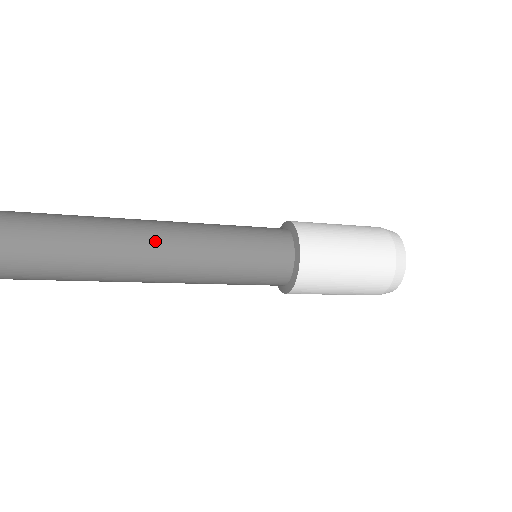
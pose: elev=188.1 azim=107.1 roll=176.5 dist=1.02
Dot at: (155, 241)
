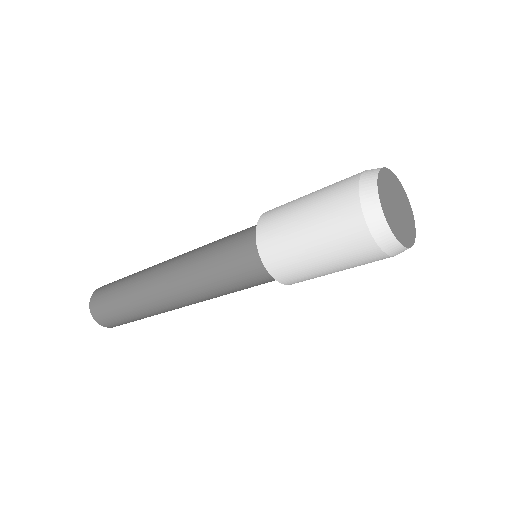
Dot at: (175, 293)
